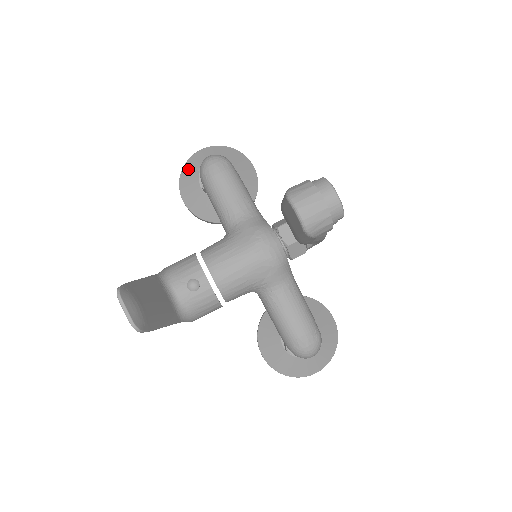
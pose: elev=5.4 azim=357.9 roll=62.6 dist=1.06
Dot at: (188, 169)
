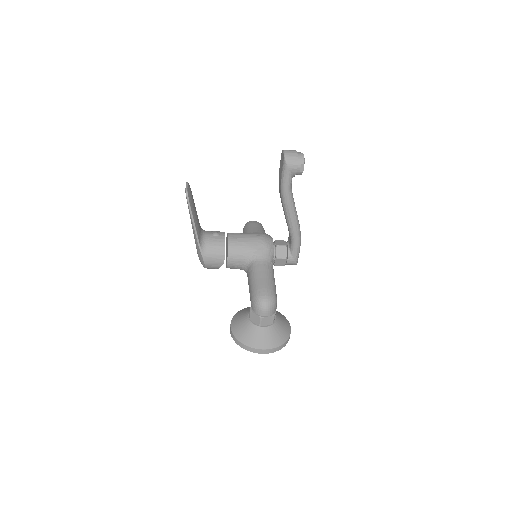
Dot at: occluded
